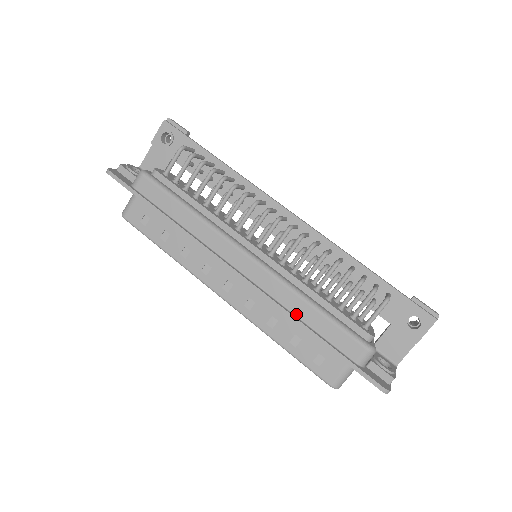
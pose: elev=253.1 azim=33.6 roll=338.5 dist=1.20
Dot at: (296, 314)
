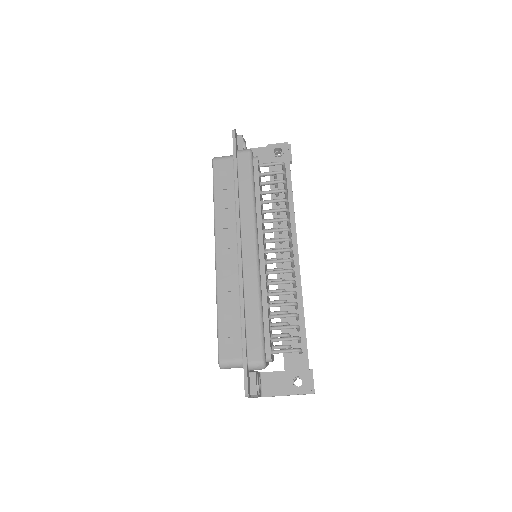
Dot at: (246, 303)
